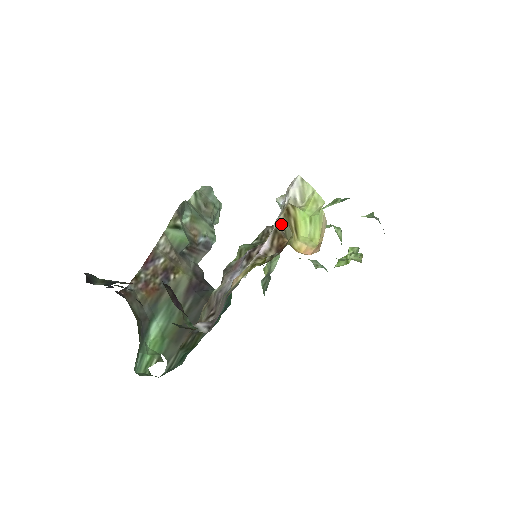
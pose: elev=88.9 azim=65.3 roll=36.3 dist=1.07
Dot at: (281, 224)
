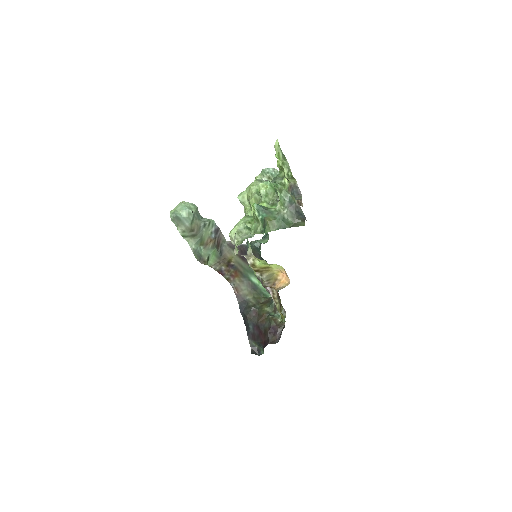
Dot at: (262, 279)
